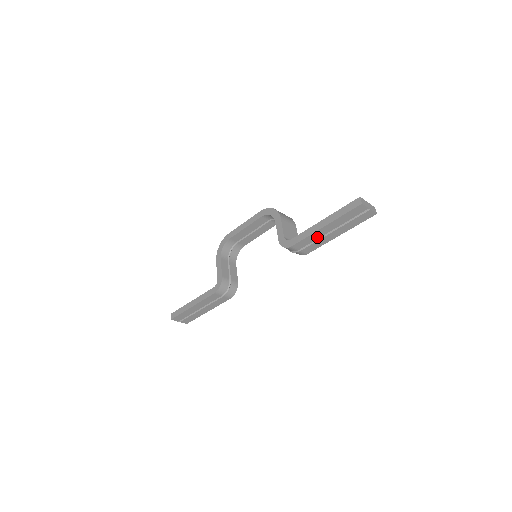
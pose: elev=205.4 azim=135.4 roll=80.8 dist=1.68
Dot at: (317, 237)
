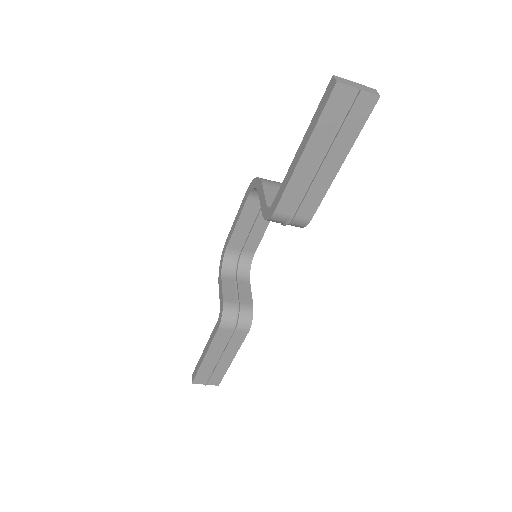
Dot at: (304, 181)
